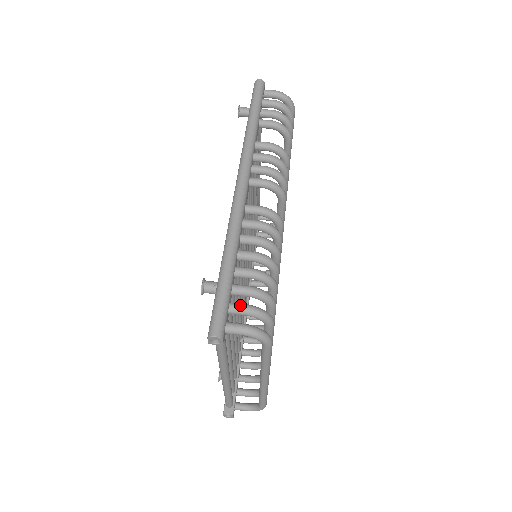
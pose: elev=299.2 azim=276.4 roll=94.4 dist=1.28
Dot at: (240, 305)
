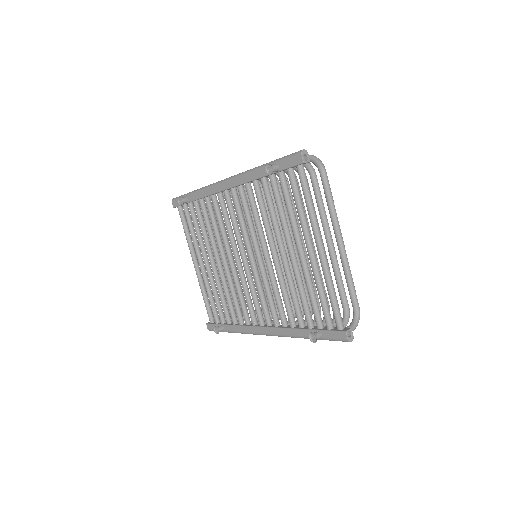
Dot at: occluded
